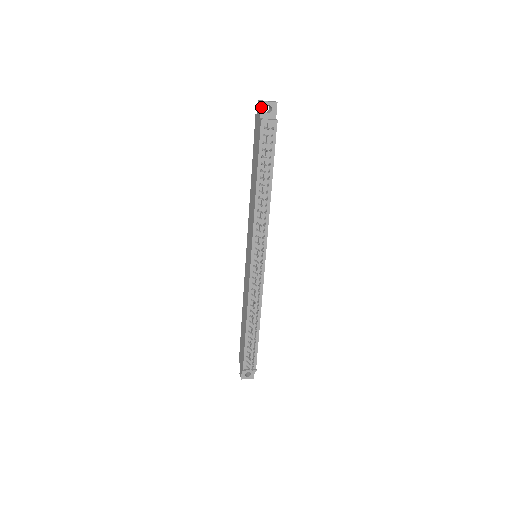
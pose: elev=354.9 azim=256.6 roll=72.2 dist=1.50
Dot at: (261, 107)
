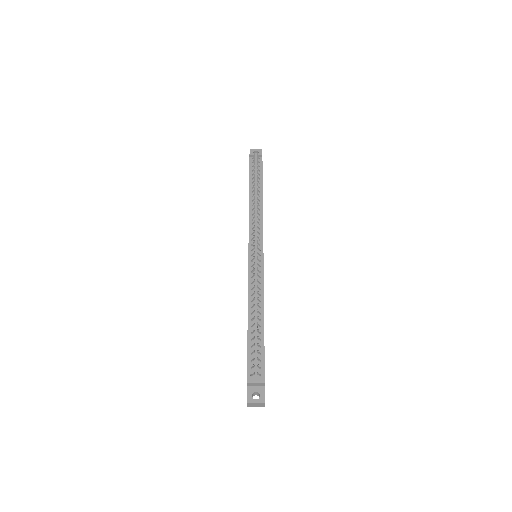
Dot at: (250, 152)
